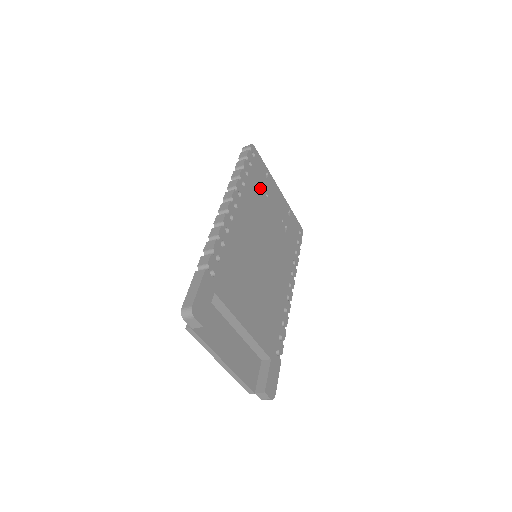
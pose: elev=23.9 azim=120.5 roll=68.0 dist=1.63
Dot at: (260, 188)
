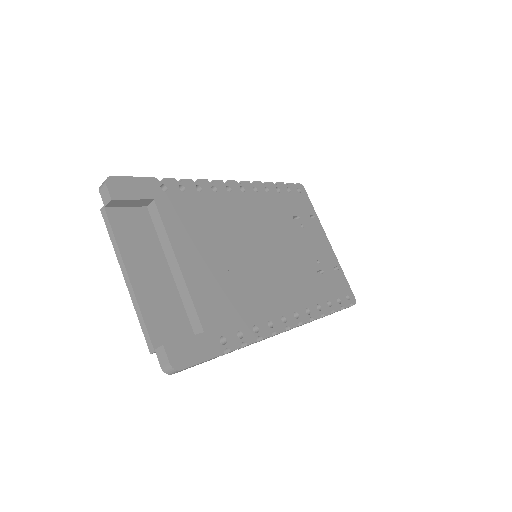
Dot at: (293, 213)
